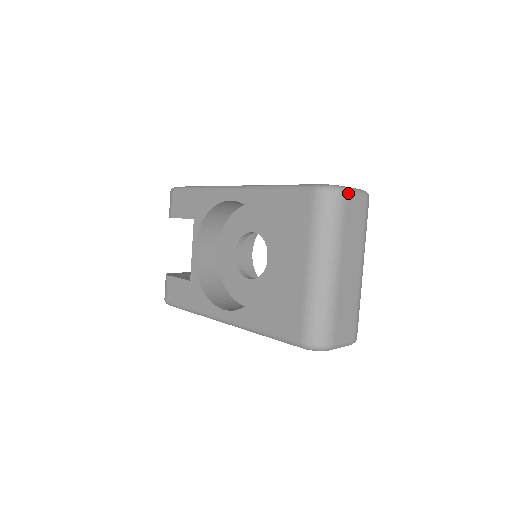
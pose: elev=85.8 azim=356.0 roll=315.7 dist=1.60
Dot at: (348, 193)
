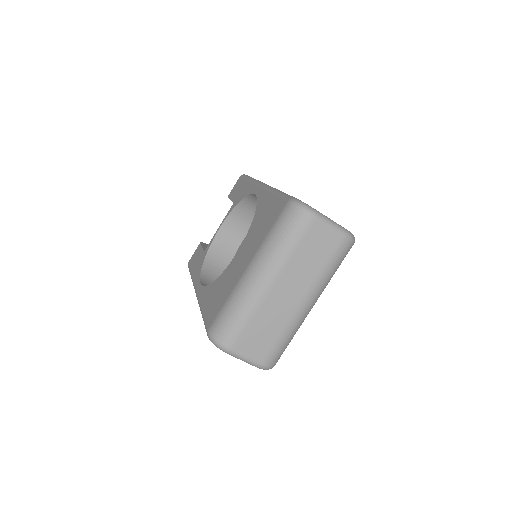
Dot at: (318, 219)
